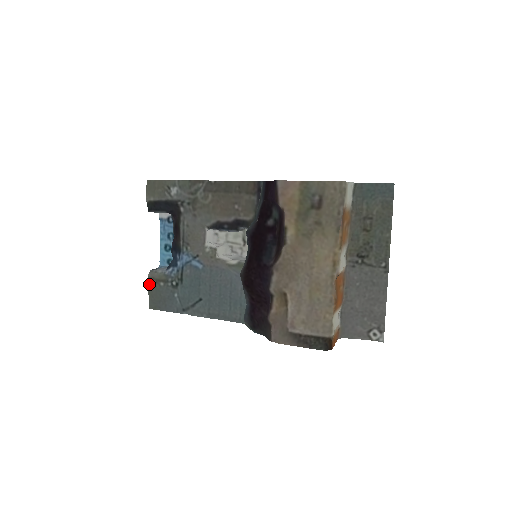
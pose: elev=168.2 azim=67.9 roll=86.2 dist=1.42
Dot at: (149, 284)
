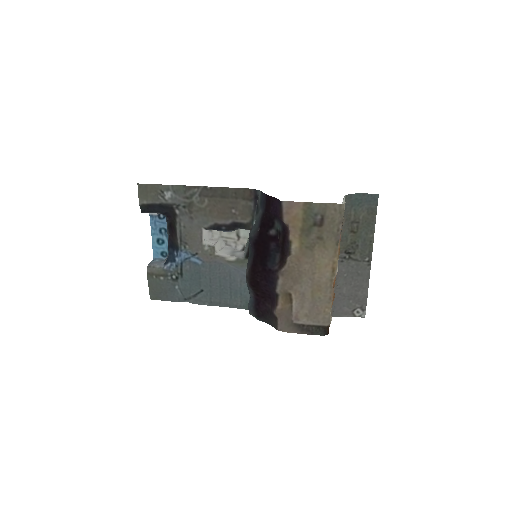
Dot at: (148, 279)
